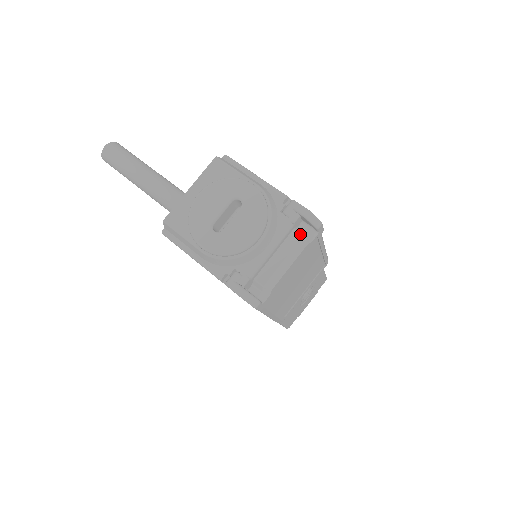
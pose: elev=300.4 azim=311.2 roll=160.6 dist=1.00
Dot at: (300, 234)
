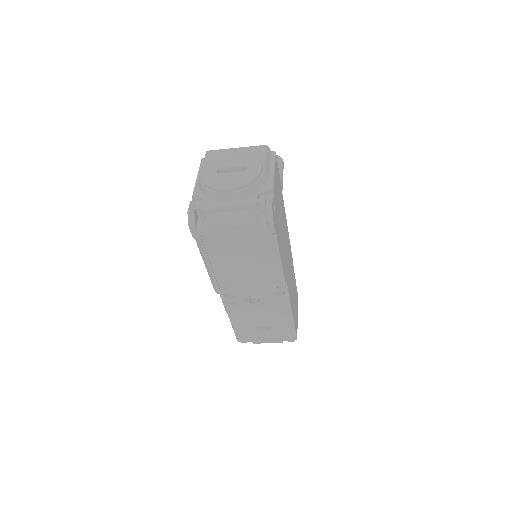
Dot at: (255, 214)
